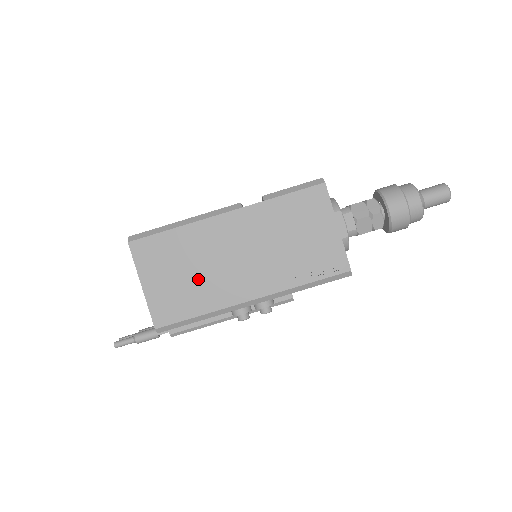
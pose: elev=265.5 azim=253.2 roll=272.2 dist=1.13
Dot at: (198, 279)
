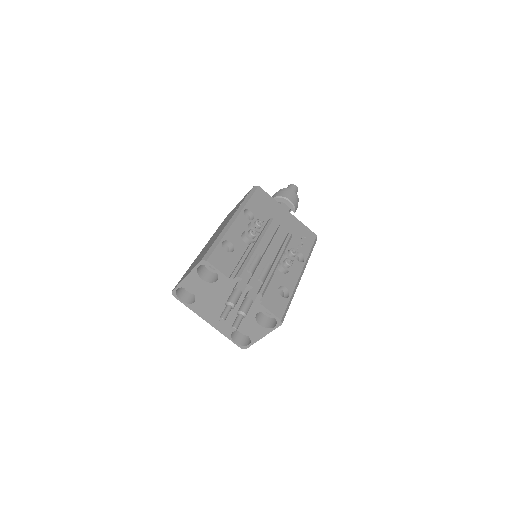
Dot at: occluded
